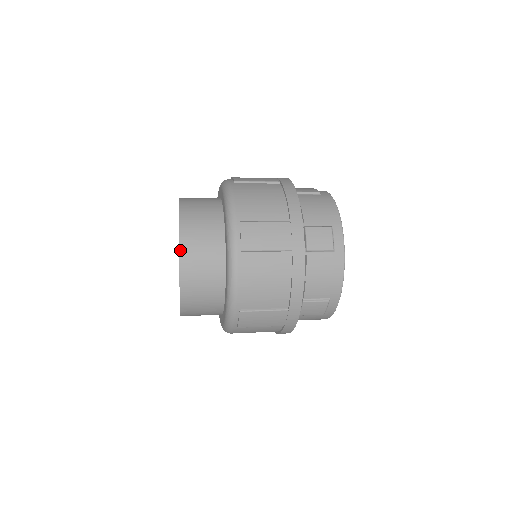
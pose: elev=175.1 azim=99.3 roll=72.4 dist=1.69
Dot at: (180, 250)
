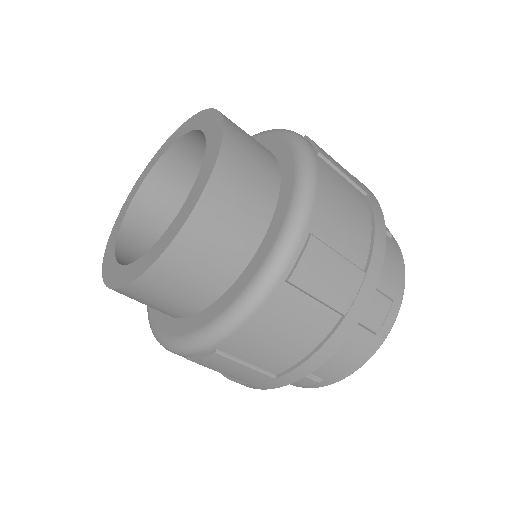
Dot at: (192, 214)
